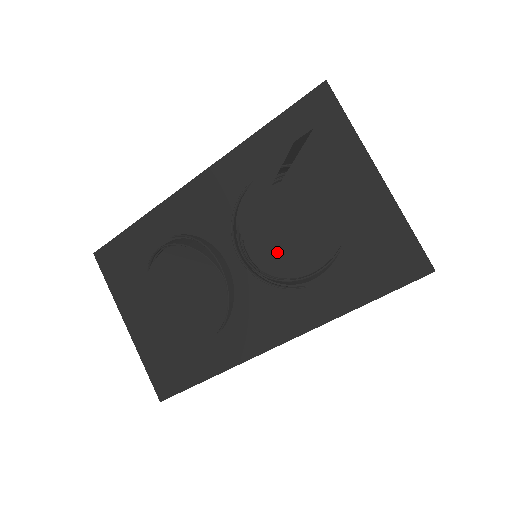
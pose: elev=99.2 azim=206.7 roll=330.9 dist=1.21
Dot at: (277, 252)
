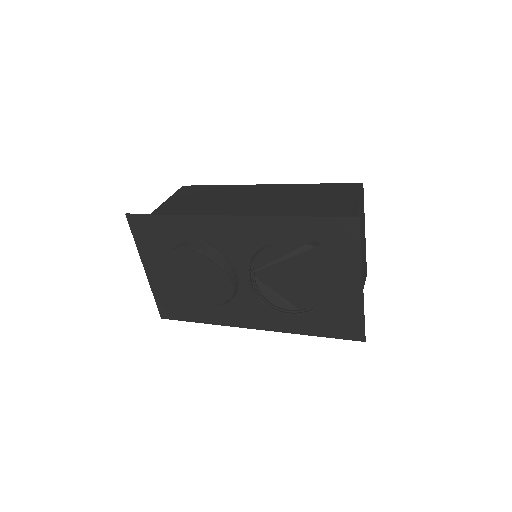
Dot at: (276, 288)
